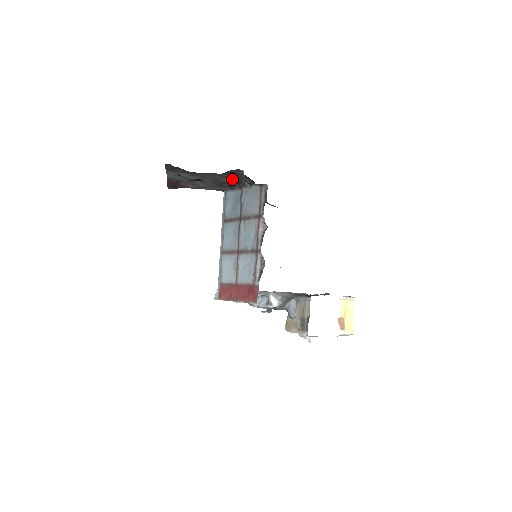
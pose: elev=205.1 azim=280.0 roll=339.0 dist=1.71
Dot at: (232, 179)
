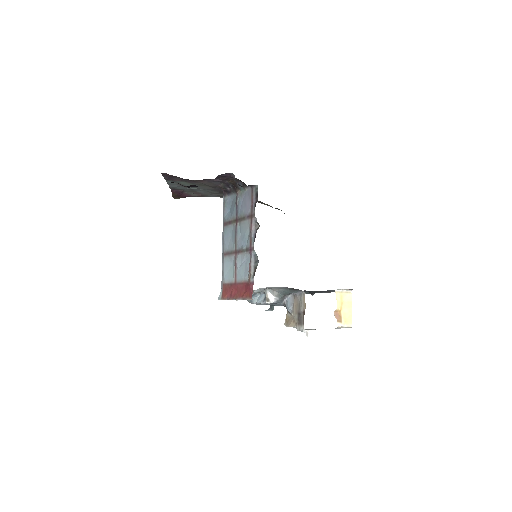
Dot at: (227, 184)
